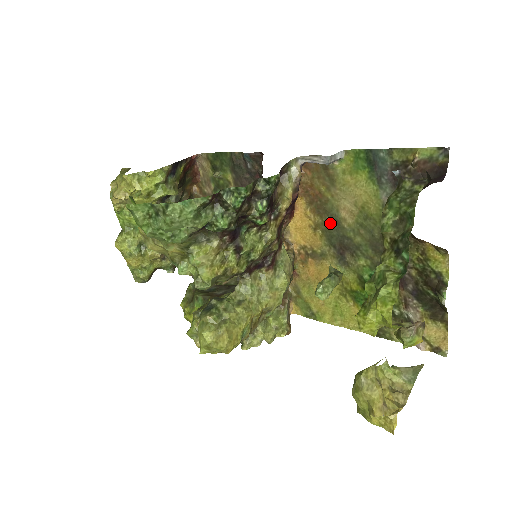
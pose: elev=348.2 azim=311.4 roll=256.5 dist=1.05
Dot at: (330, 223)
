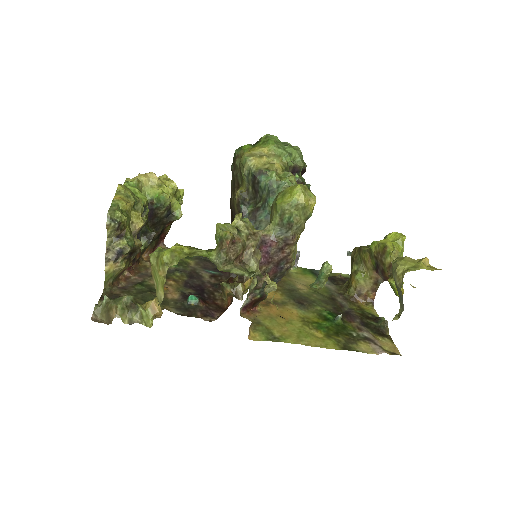
Dot at: (289, 290)
